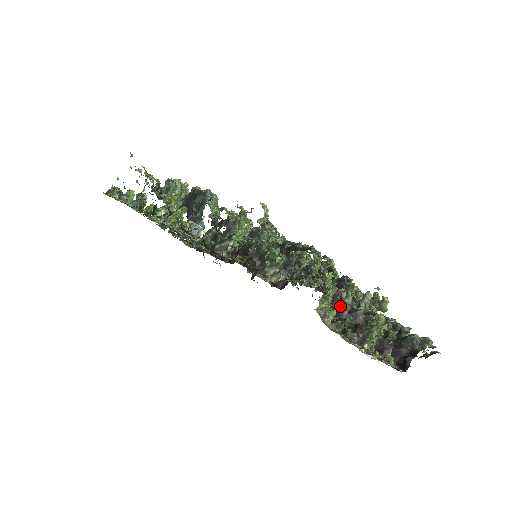
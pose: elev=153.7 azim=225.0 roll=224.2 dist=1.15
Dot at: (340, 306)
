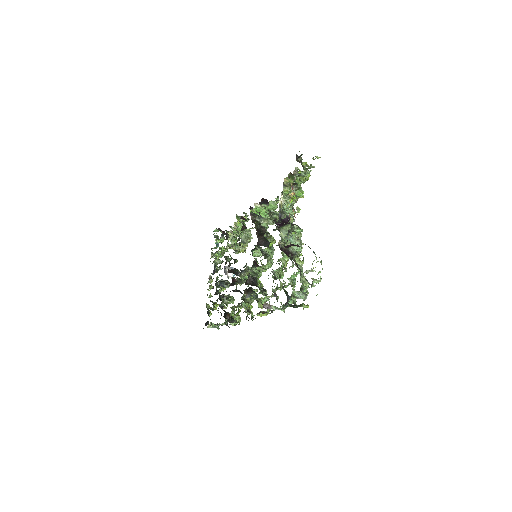
Dot at: (299, 162)
